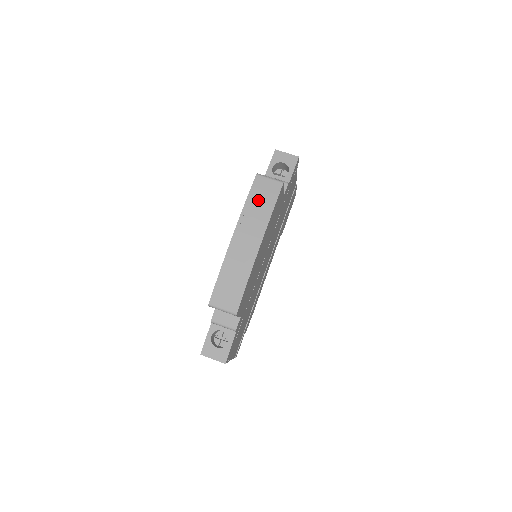
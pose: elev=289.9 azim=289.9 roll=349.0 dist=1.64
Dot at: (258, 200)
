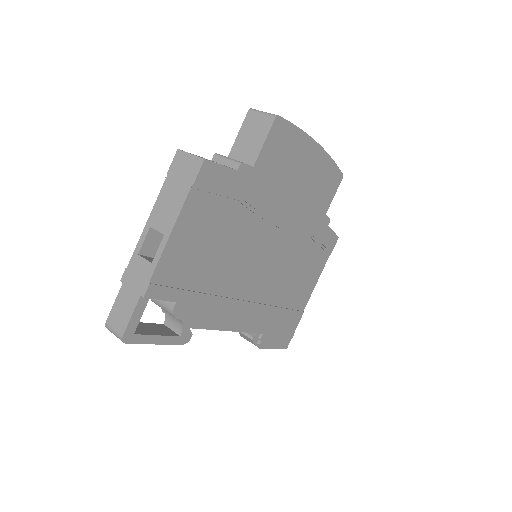
Dot at: occluded
